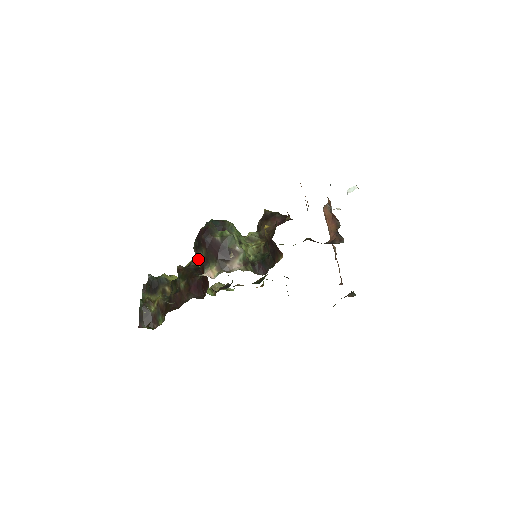
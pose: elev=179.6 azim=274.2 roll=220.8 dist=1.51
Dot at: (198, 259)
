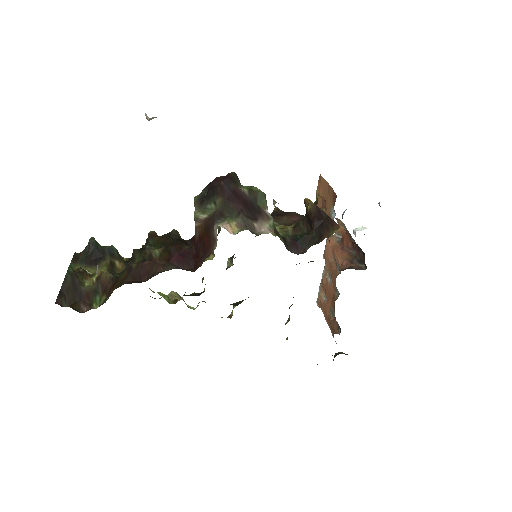
Dot at: (201, 215)
